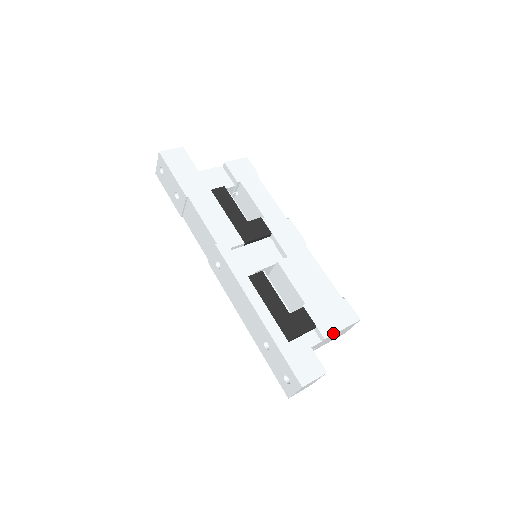
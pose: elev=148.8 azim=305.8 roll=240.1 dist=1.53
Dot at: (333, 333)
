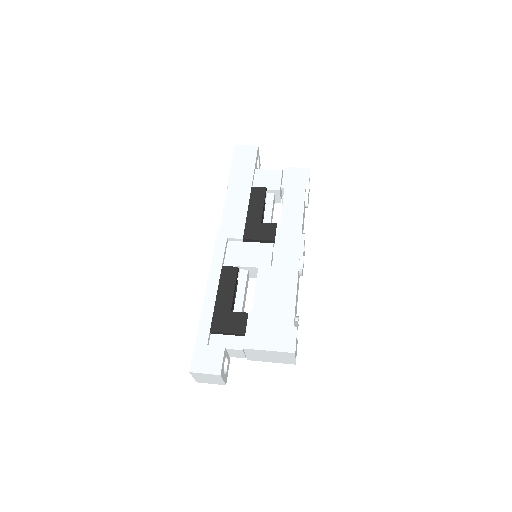
Dot at: (256, 348)
